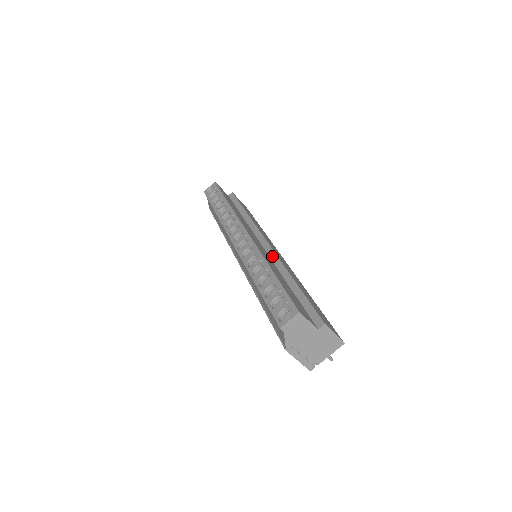
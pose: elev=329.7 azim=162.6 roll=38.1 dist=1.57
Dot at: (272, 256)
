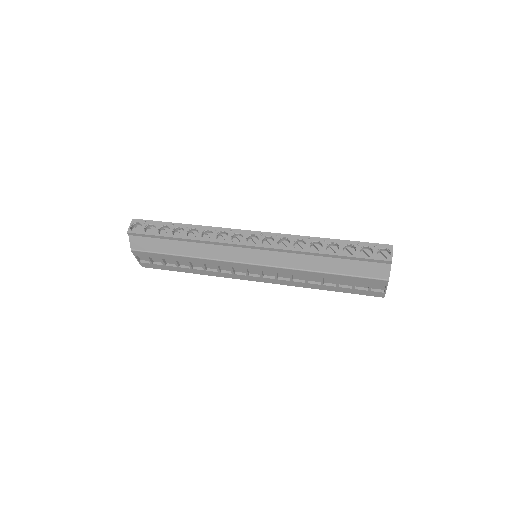
Dot at: occluded
